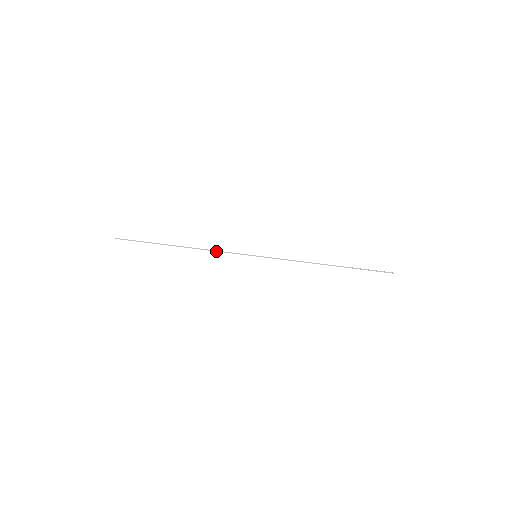
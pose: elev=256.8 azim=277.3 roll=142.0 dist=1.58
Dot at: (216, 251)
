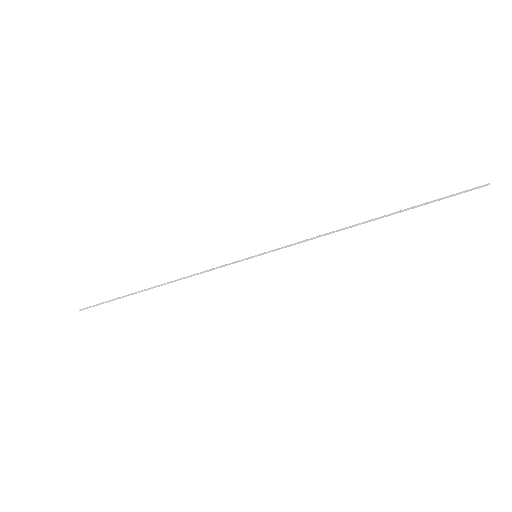
Dot at: (200, 273)
